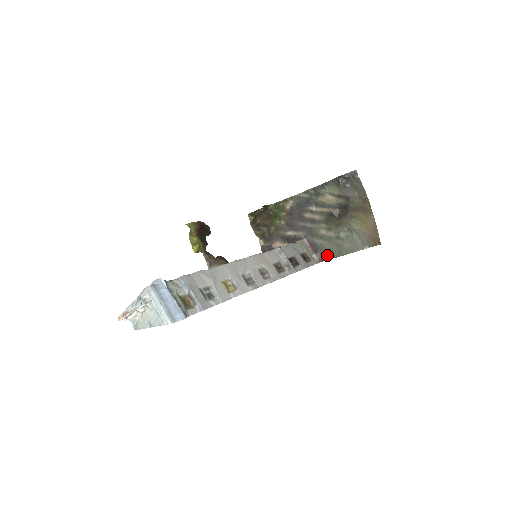
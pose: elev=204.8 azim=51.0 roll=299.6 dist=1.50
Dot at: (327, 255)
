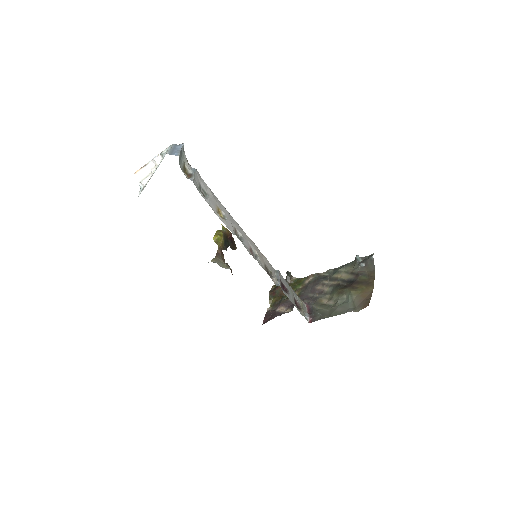
Dot at: (318, 317)
